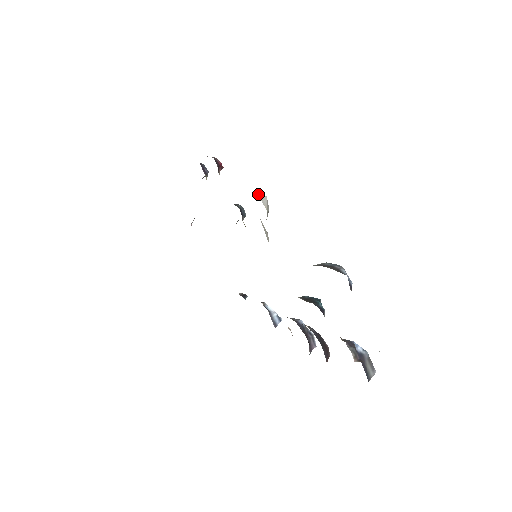
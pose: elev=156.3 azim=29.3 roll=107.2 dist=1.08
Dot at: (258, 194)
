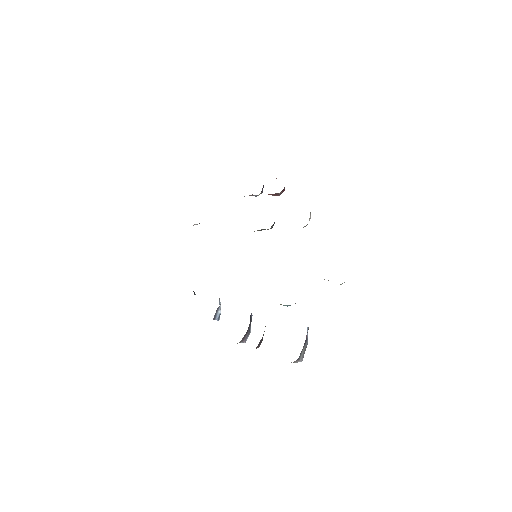
Dot at: occluded
